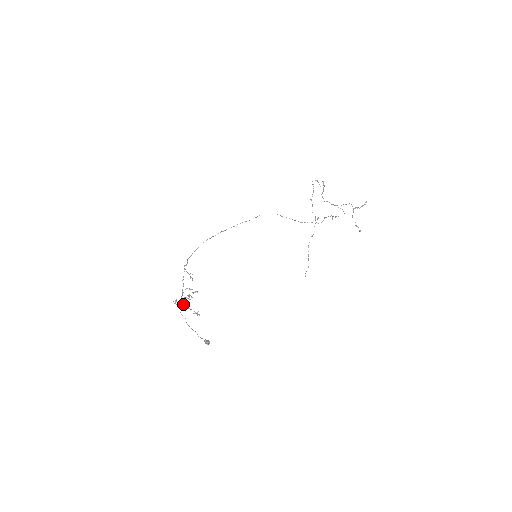
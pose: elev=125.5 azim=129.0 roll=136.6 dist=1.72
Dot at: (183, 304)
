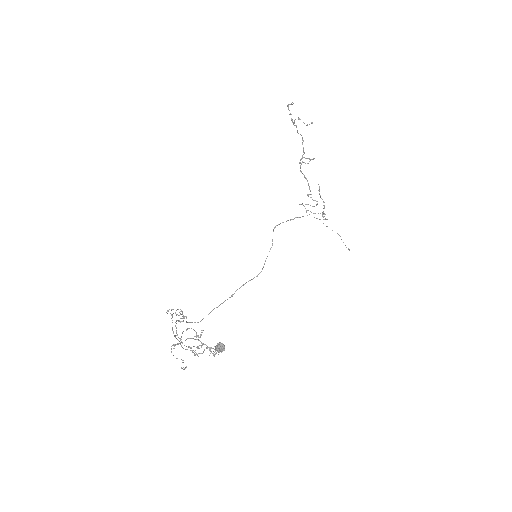
Dot at: occluded
